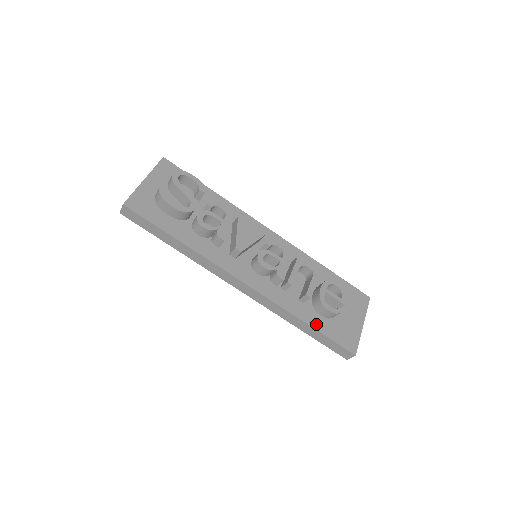
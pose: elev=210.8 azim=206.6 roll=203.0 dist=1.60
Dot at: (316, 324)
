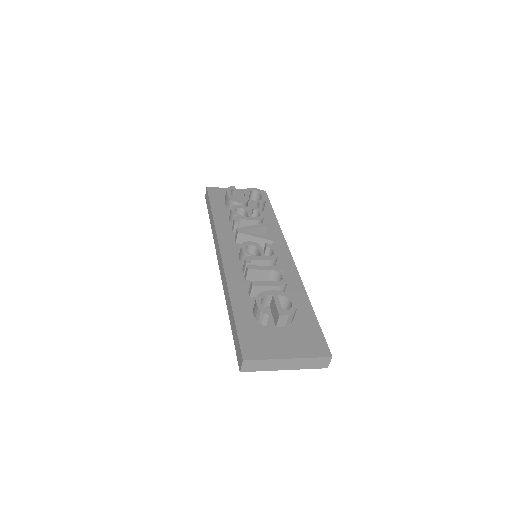
Dot at: (239, 313)
